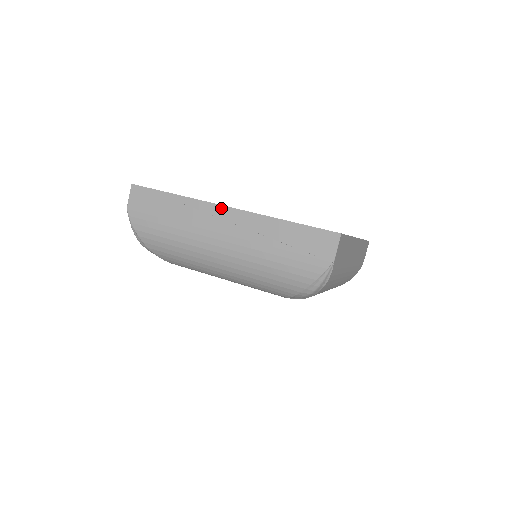
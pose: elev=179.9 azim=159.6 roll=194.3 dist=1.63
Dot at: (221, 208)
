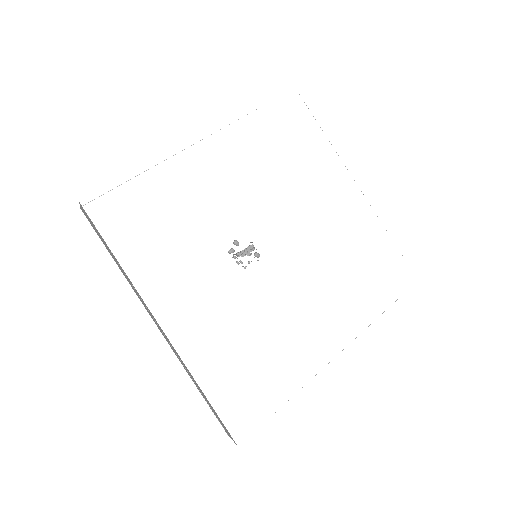
Dot at: occluded
